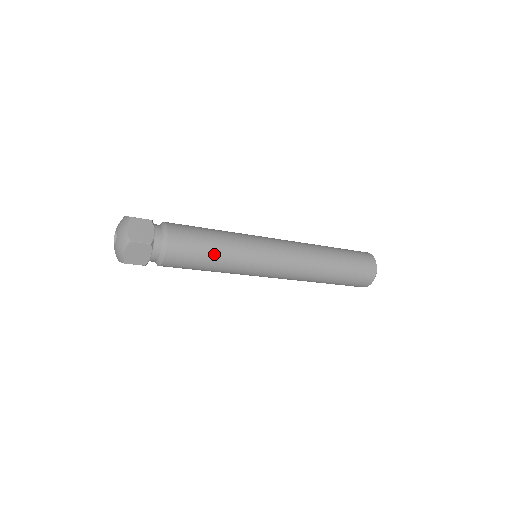
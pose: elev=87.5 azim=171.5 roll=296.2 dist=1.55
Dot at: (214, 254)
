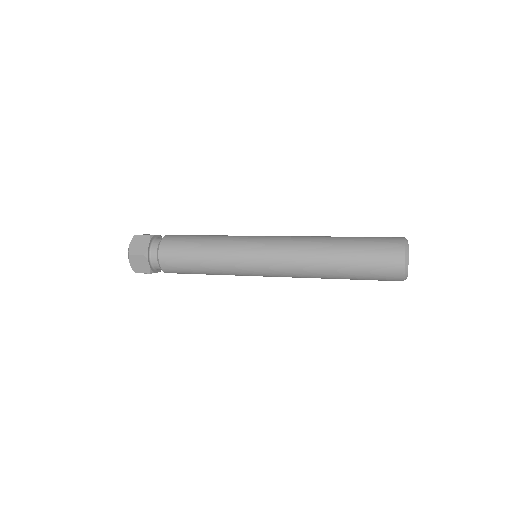
Dot at: (199, 258)
